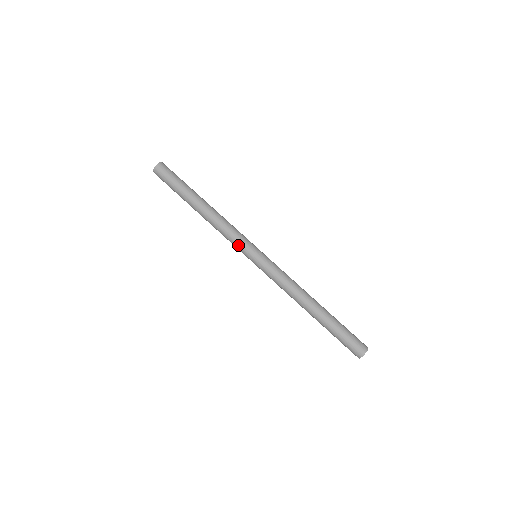
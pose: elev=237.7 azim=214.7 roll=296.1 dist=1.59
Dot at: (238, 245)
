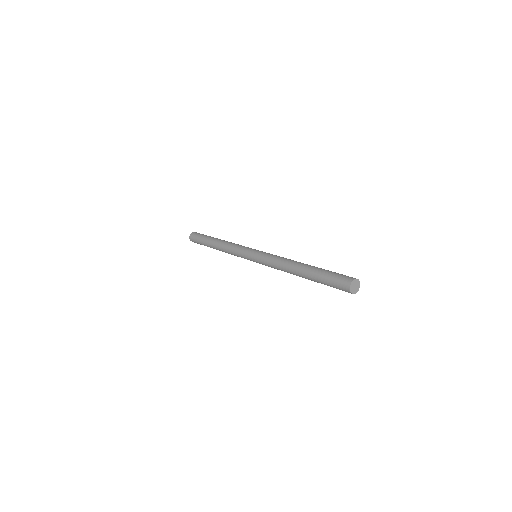
Dot at: (241, 251)
